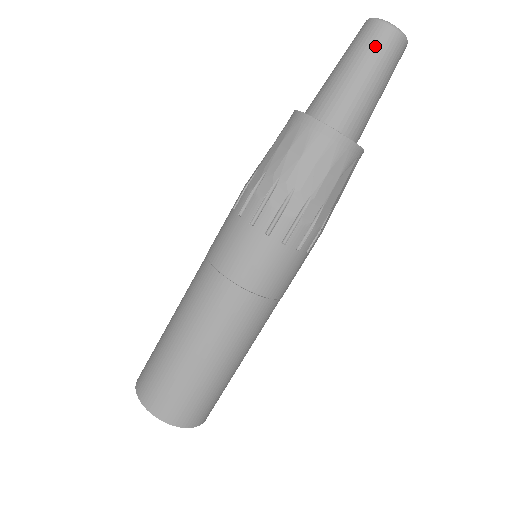
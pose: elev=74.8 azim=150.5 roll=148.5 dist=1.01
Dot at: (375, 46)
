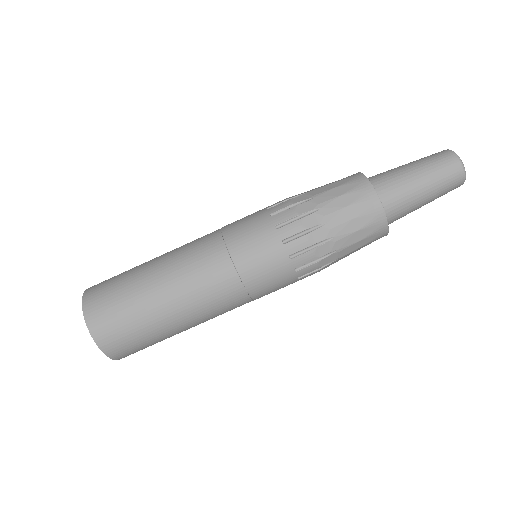
Dot at: (447, 177)
